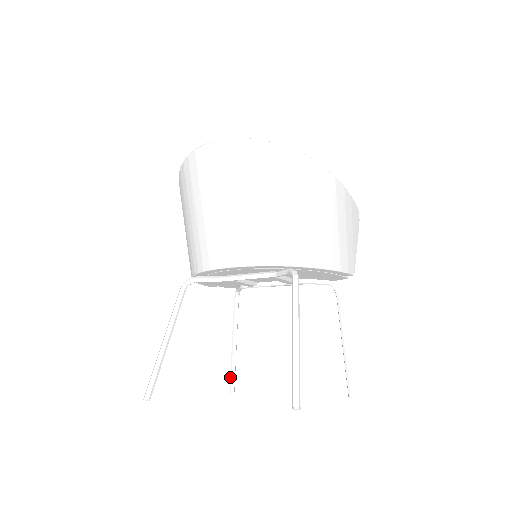
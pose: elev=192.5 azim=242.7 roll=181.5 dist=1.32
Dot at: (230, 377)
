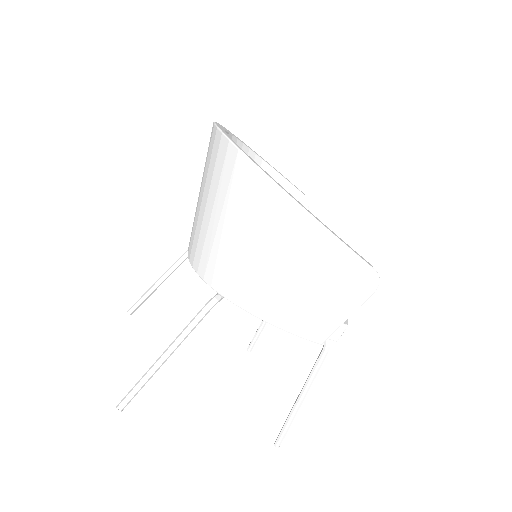
Dot at: (253, 337)
